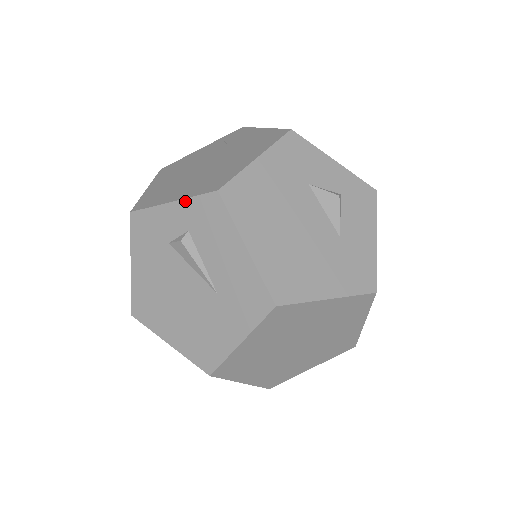
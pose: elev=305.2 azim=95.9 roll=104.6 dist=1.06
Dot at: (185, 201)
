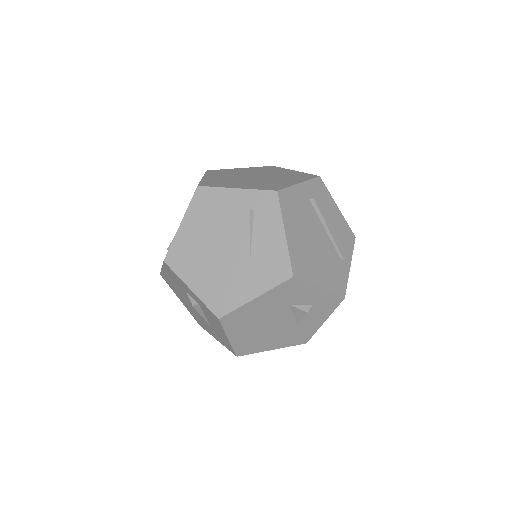
Dot at: (199, 299)
